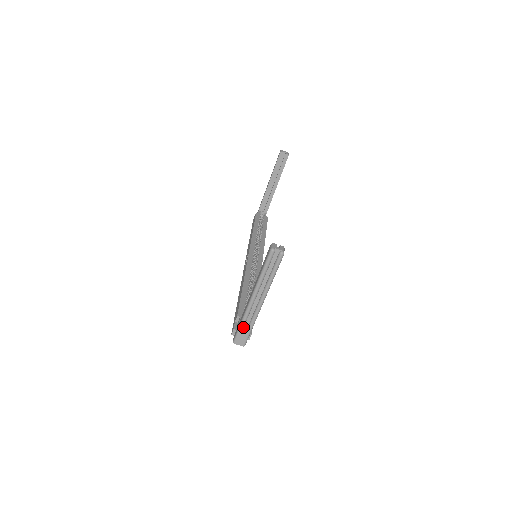
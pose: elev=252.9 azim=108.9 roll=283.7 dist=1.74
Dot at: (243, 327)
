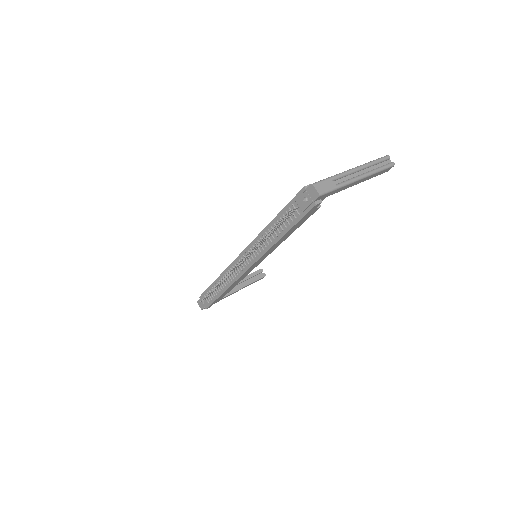
Dot at: (331, 180)
